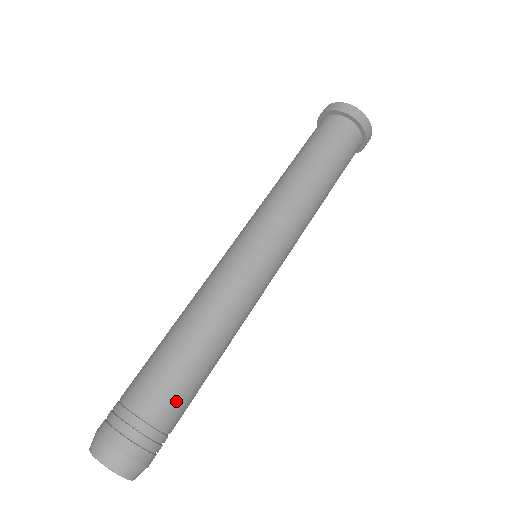
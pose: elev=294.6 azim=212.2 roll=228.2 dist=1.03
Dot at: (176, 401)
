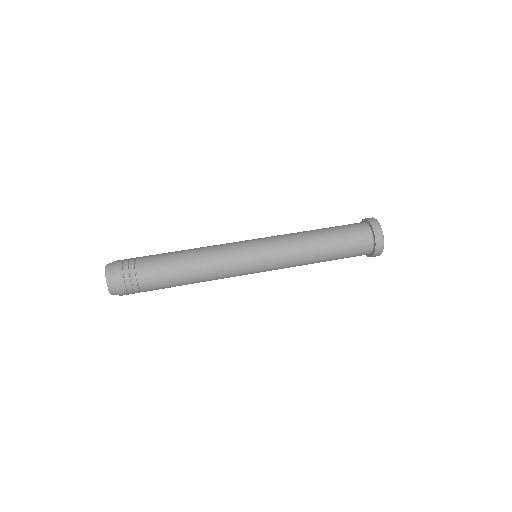
Dot at: (152, 259)
